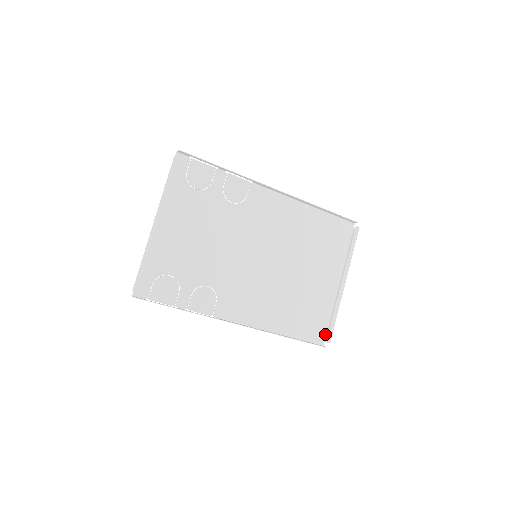
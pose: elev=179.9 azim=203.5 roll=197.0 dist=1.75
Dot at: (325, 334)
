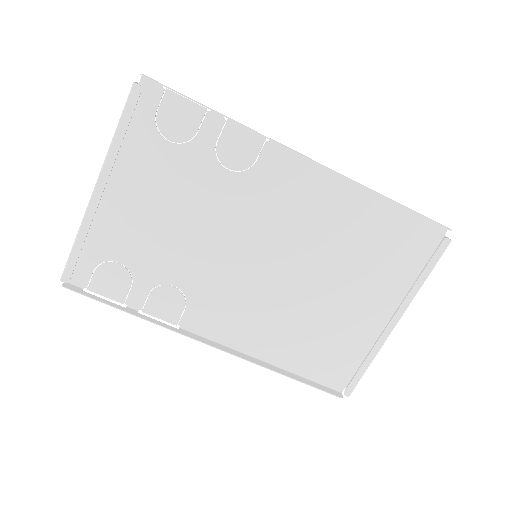
Dot at: (349, 379)
